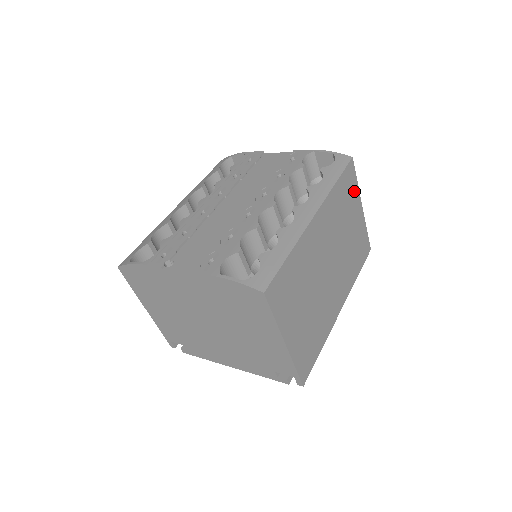
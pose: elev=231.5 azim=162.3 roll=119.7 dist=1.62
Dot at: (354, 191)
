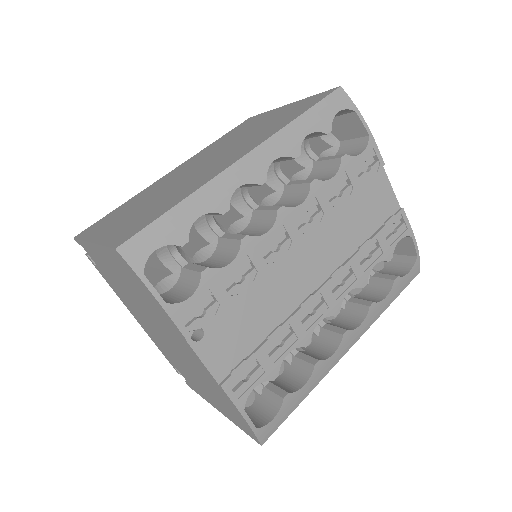
Dot at: occluded
